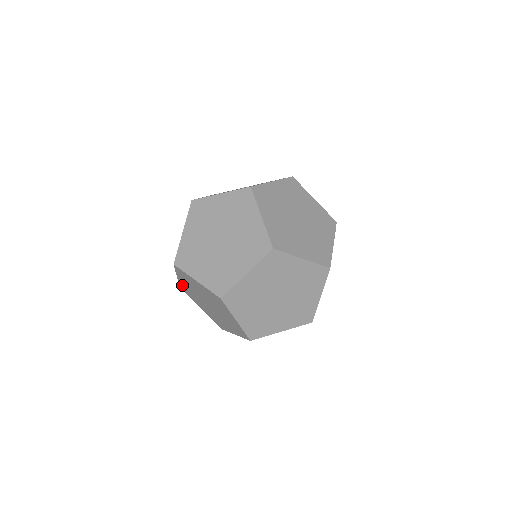
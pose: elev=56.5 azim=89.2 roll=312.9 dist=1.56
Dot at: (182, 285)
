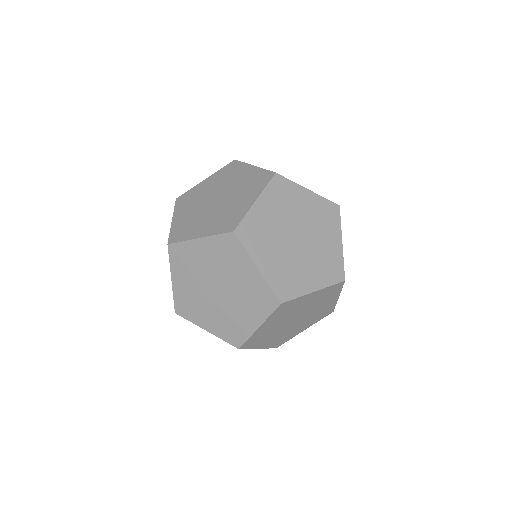
Dot at: occluded
